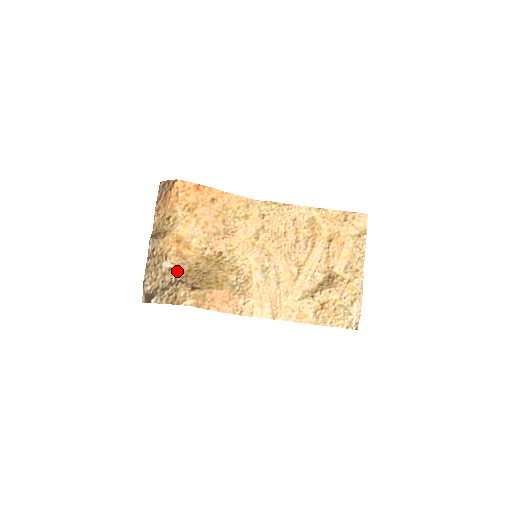
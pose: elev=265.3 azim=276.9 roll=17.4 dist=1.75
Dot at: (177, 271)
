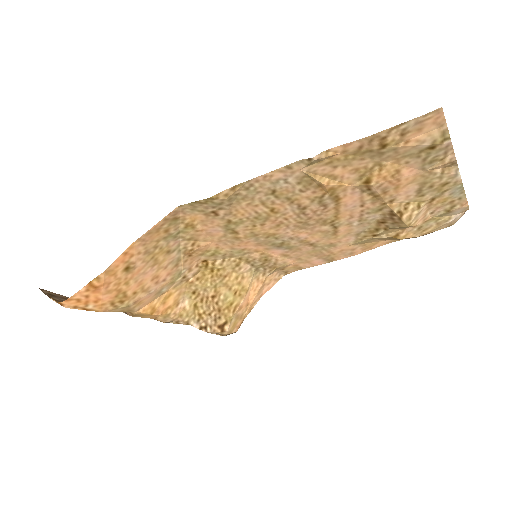
Dot at: (186, 321)
